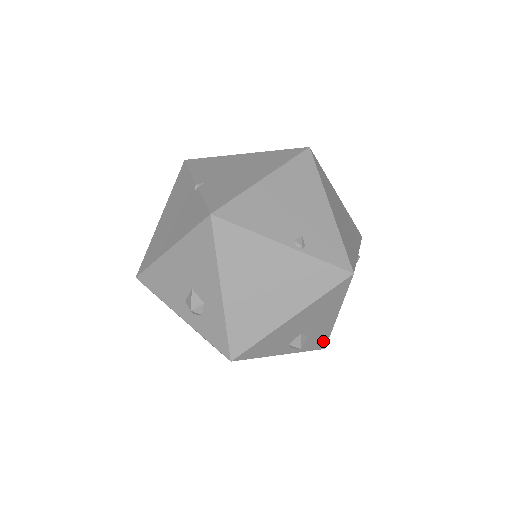
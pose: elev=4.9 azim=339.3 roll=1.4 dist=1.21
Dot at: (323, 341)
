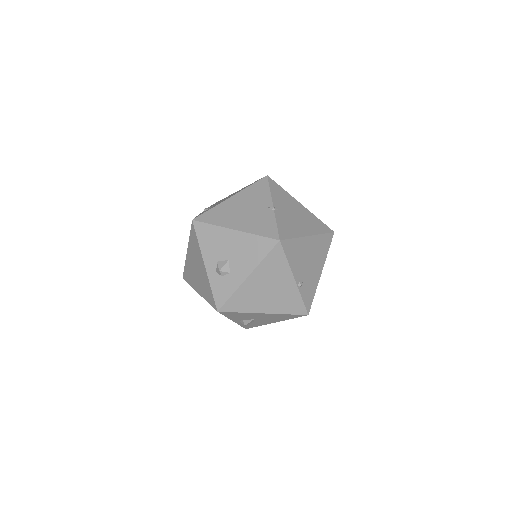
Dot at: (252, 326)
